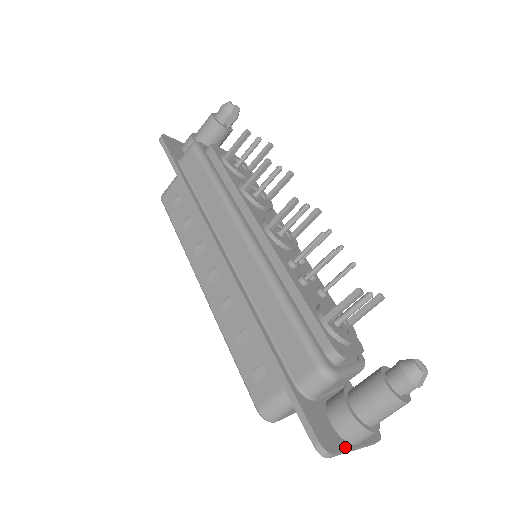
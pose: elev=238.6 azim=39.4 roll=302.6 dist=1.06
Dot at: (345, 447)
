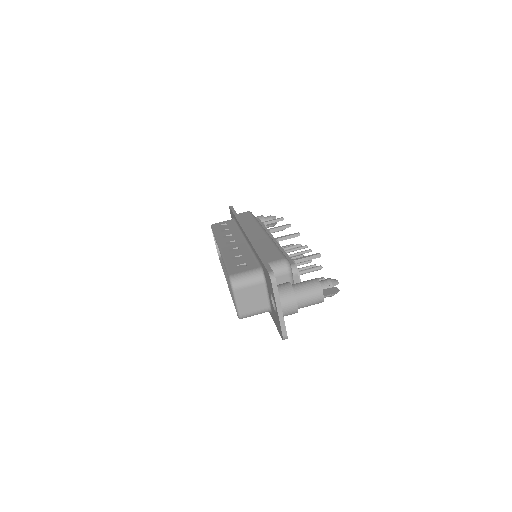
Dot at: (279, 295)
